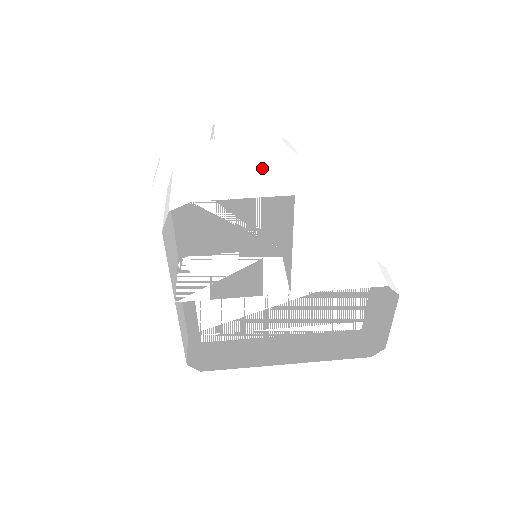
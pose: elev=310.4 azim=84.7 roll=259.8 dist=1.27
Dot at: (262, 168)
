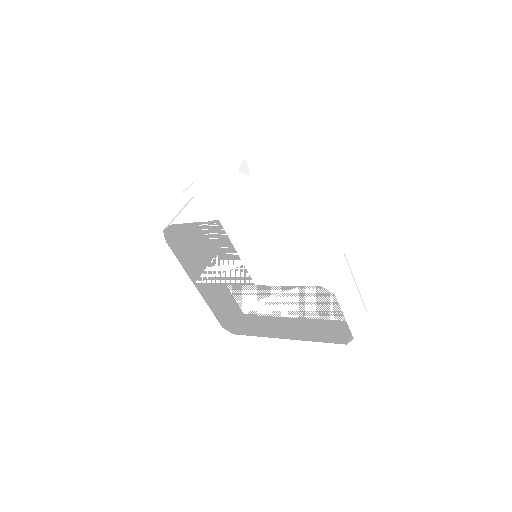
Dot at: (223, 198)
